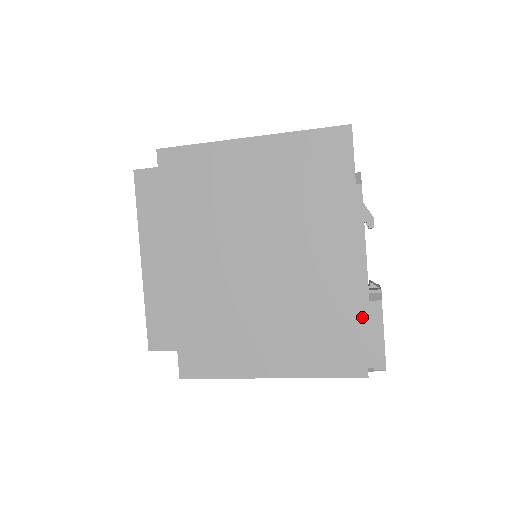
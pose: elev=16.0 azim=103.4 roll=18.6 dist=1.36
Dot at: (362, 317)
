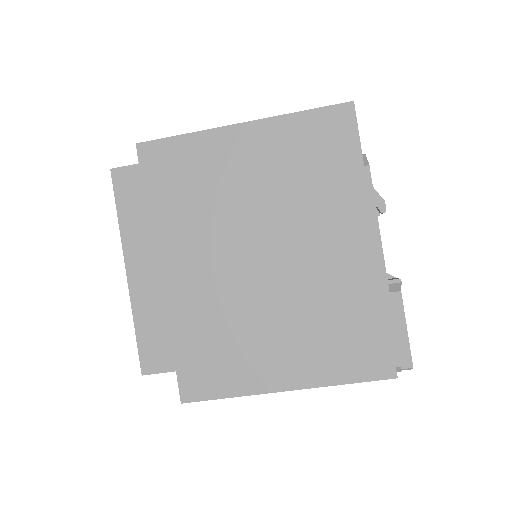
Dot at: (384, 310)
